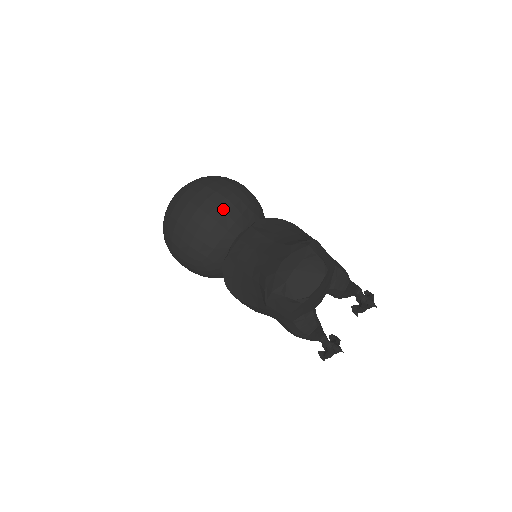
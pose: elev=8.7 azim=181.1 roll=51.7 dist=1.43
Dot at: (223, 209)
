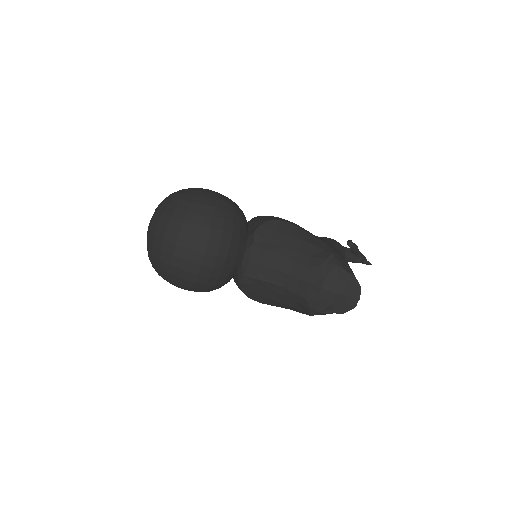
Dot at: (226, 243)
